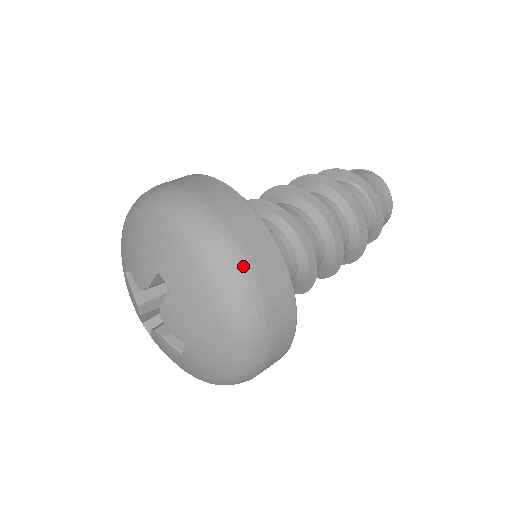
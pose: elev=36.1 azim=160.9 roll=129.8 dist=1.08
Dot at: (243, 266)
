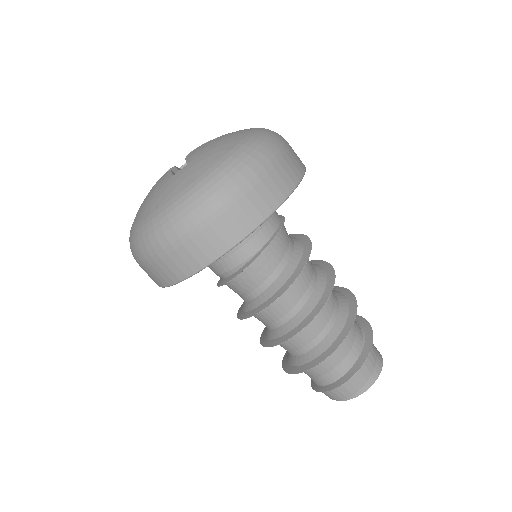
Dot at: (281, 141)
